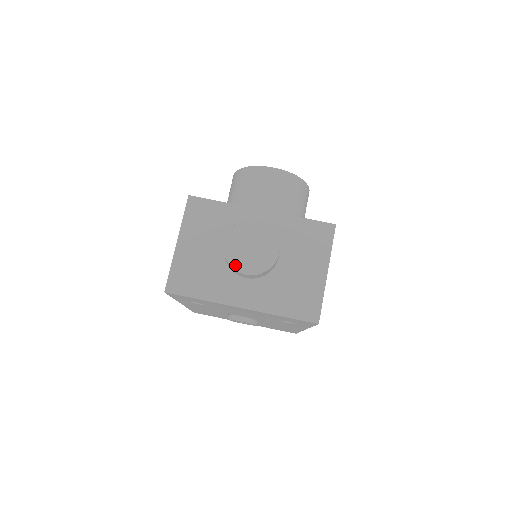
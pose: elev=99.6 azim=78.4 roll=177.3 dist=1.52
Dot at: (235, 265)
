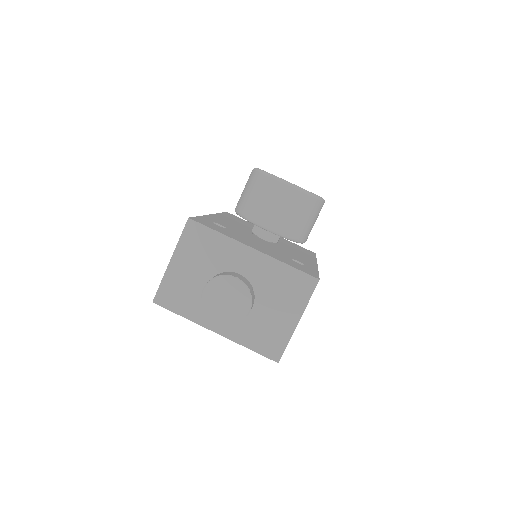
Dot at: (208, 313)
